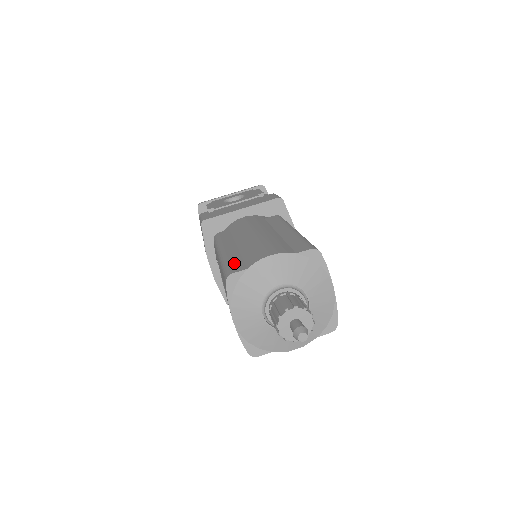
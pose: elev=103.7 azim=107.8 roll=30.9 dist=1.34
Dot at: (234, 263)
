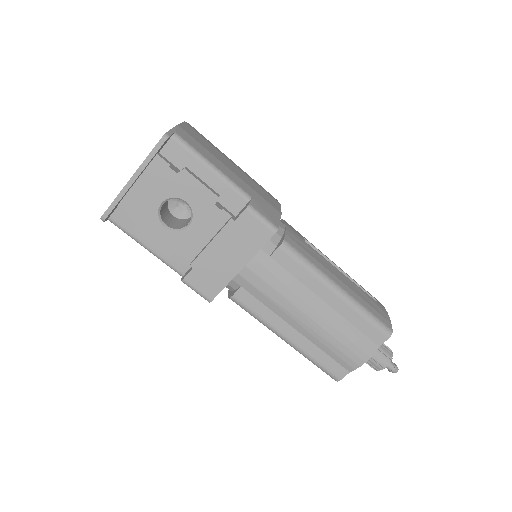
Dot at: (328, 365)
